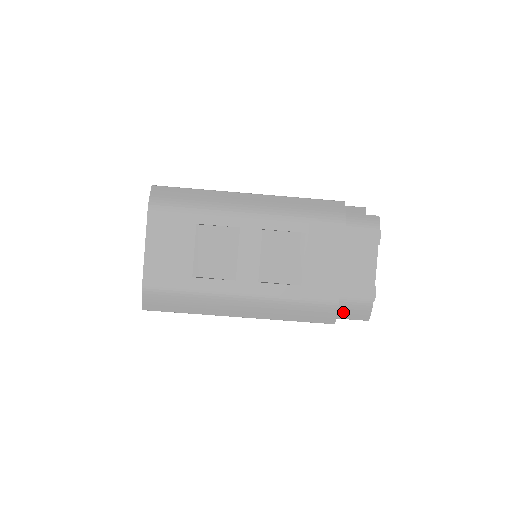
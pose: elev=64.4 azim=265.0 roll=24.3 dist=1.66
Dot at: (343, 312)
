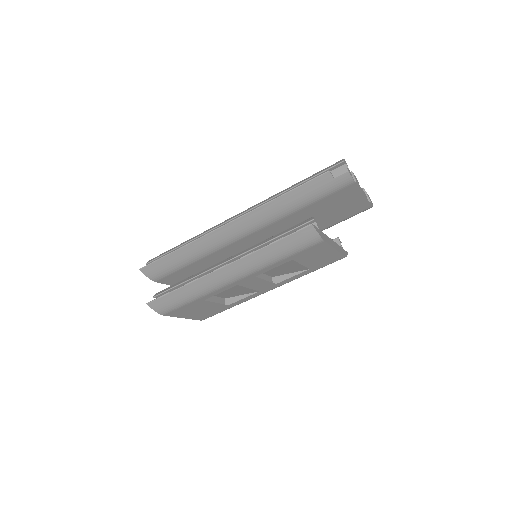
Dot at: occluded
